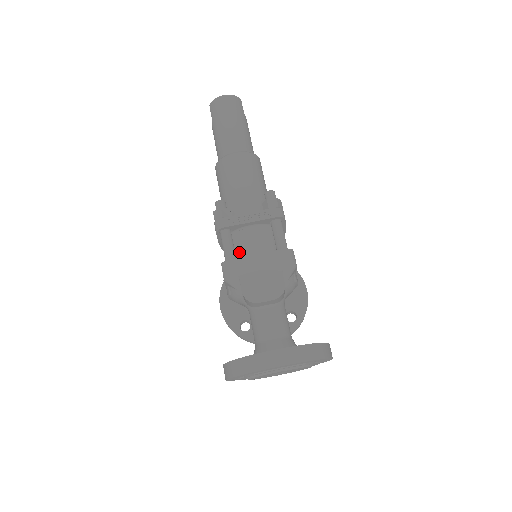
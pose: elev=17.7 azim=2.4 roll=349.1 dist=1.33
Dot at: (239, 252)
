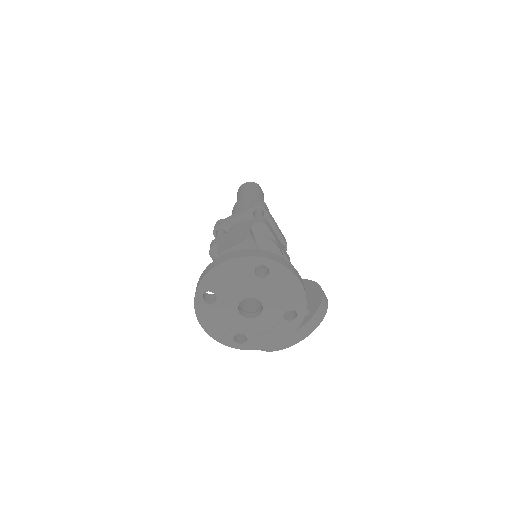
Dot at: occluded
